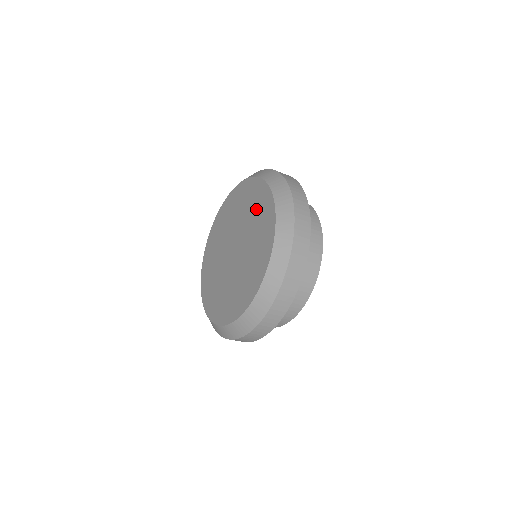
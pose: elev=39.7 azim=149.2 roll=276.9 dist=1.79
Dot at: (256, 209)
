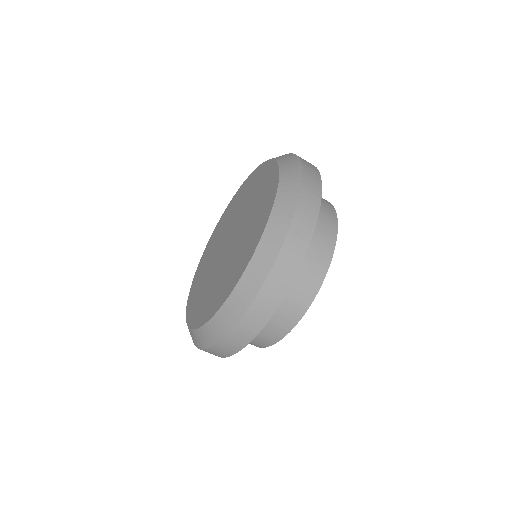
Dot at: (254, 222)
